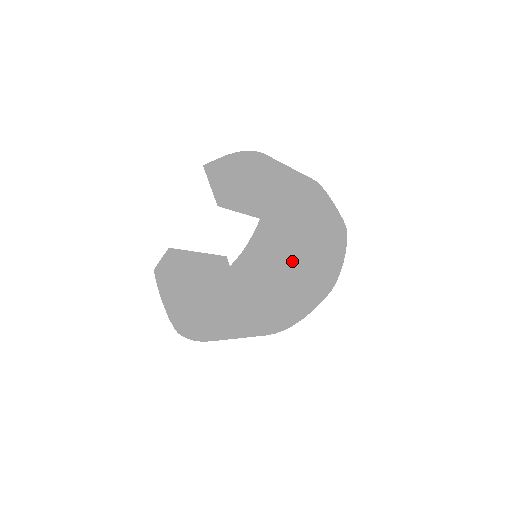
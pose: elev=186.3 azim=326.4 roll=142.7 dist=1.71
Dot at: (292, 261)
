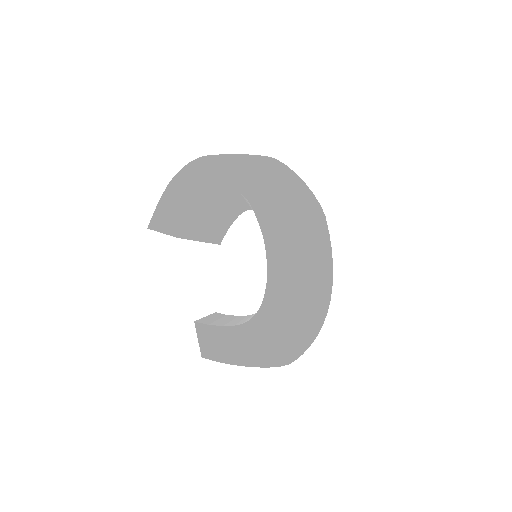
Dot at: (309, 192)
